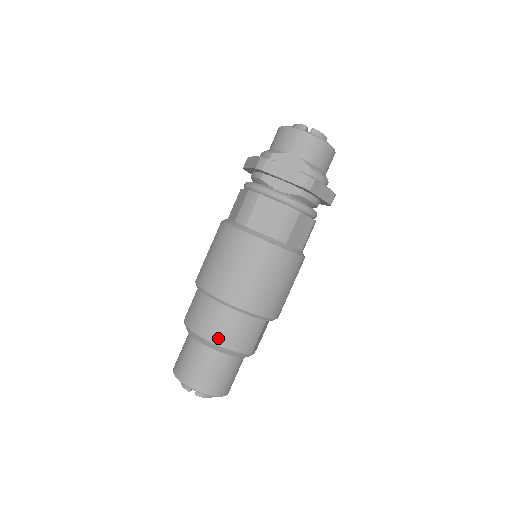
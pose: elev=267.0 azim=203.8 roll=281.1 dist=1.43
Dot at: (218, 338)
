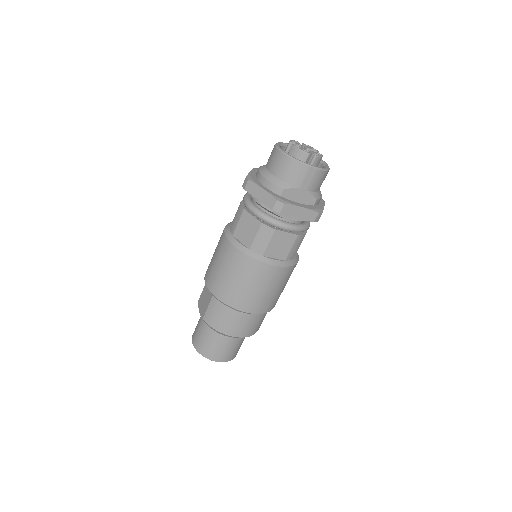
Dot at: (243, 333)
